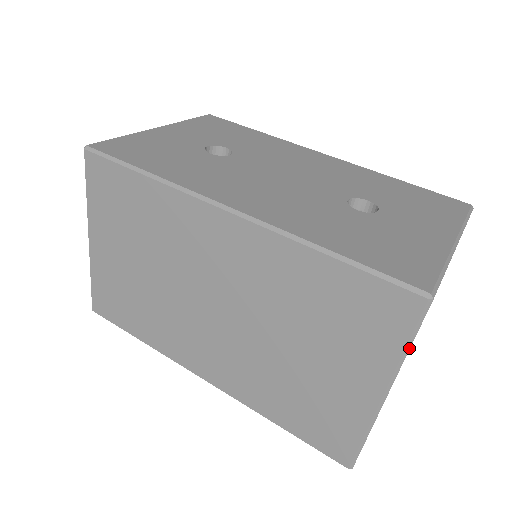
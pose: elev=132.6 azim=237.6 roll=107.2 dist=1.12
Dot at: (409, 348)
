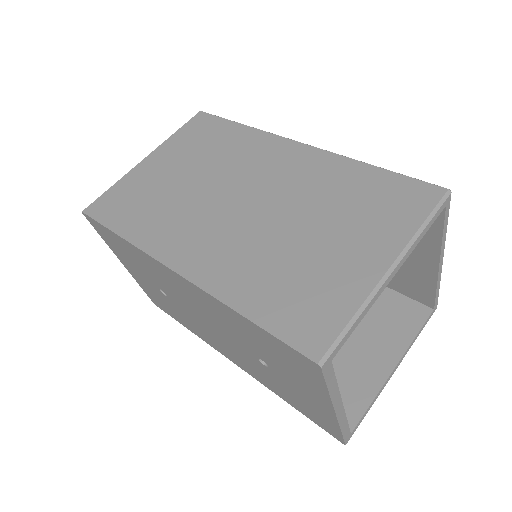
Dot at: (425, 227)
